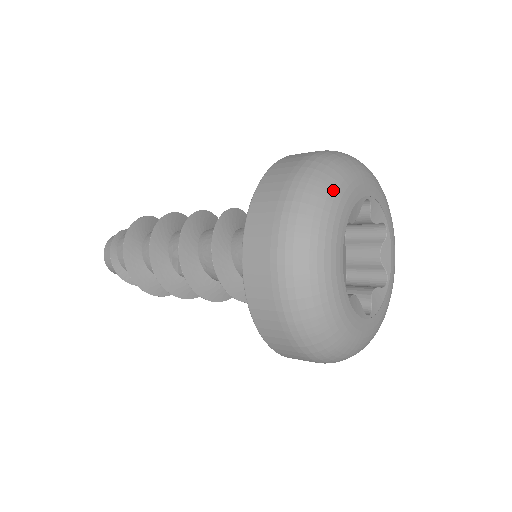
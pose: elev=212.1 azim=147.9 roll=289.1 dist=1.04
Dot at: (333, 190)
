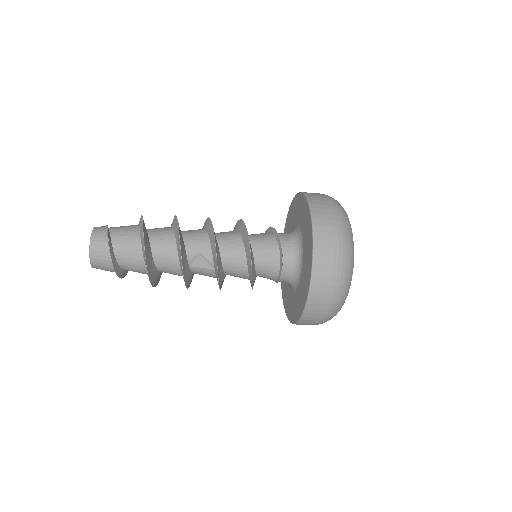
Dot at: occluded
